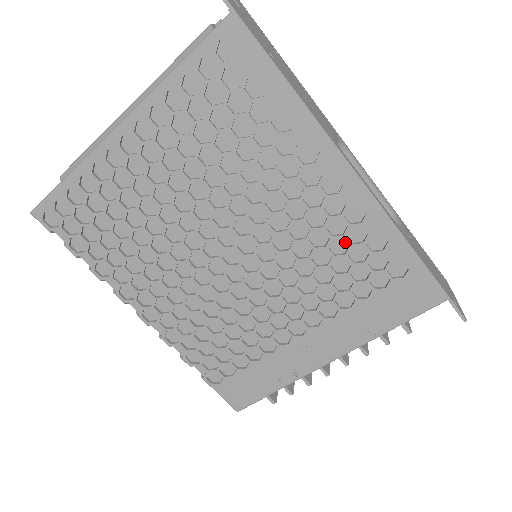
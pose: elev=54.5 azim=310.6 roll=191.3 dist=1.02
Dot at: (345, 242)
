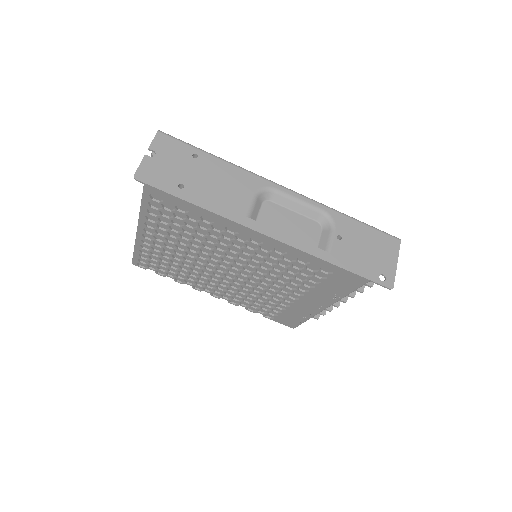
Dot at: (287, 261)
